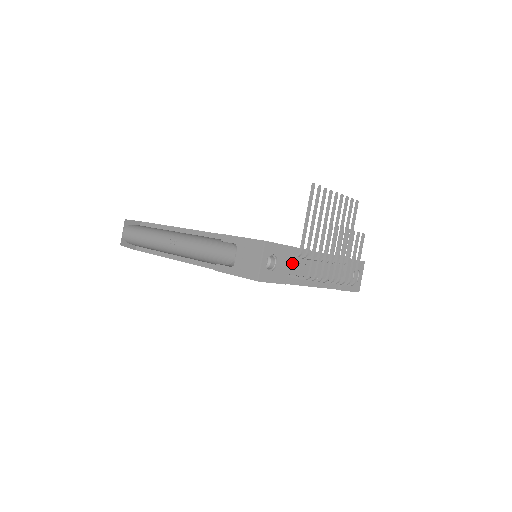
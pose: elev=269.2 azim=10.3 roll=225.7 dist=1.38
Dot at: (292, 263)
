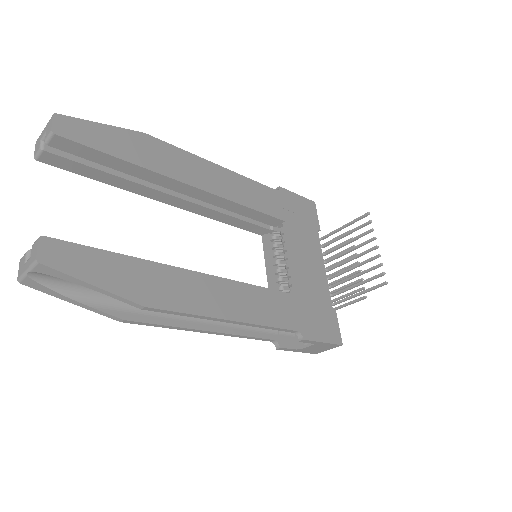
Dot at: occluded
